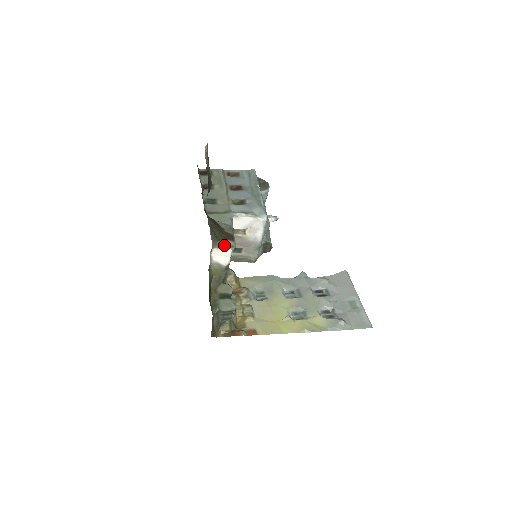
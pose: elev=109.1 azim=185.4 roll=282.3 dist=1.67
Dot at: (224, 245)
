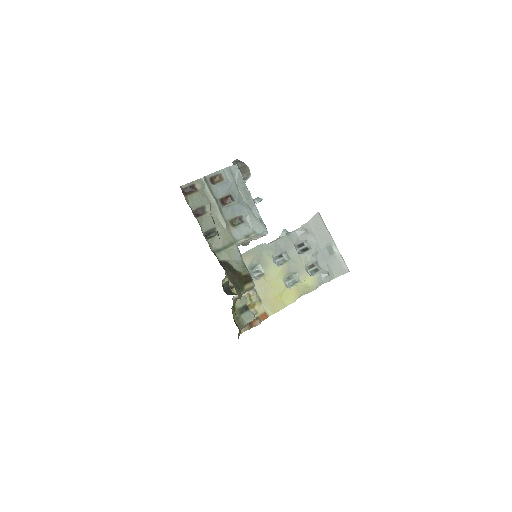
Dot at: (246, 290)
